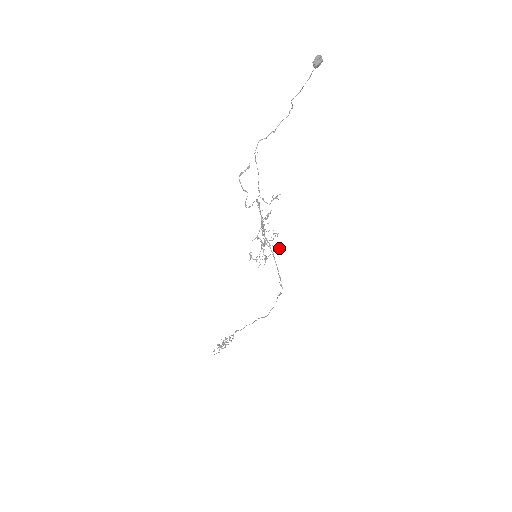
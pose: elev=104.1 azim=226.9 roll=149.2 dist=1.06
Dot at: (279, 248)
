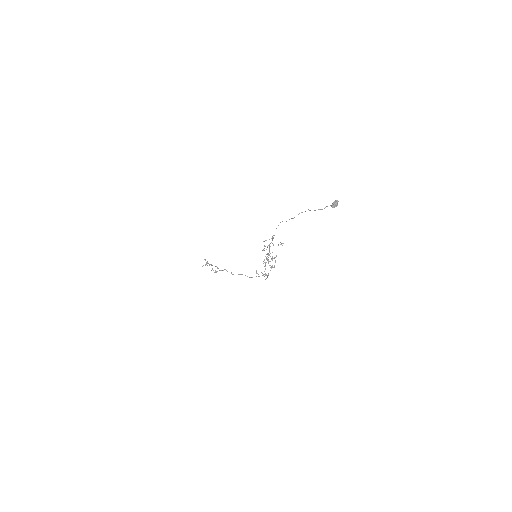
Dot at: (274, 266)
